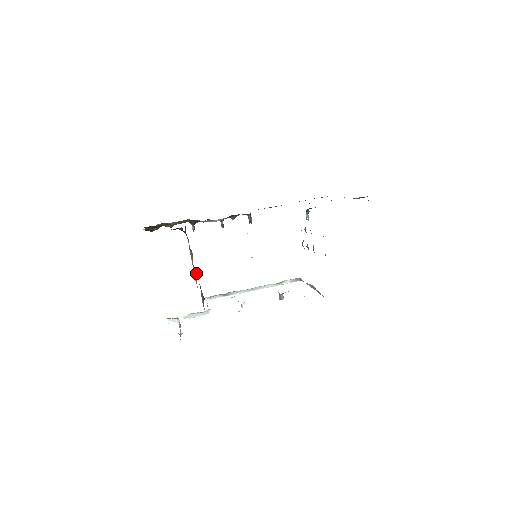
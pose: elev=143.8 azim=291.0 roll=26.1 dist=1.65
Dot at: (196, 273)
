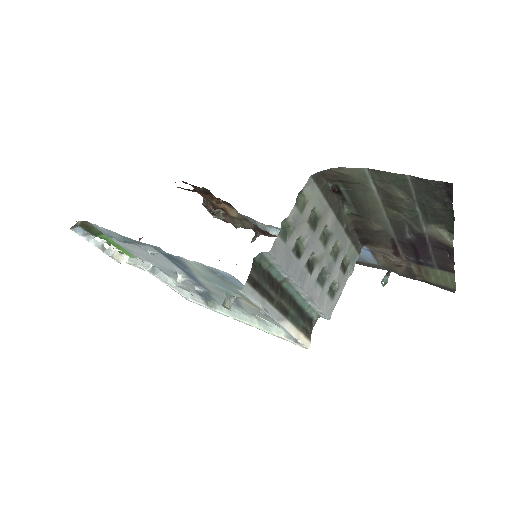
Dot at: occluded
